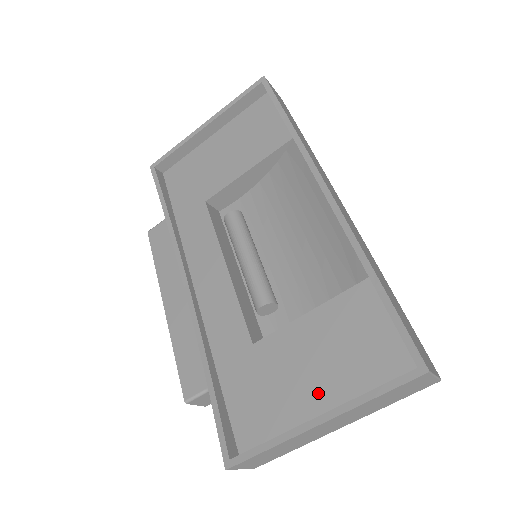
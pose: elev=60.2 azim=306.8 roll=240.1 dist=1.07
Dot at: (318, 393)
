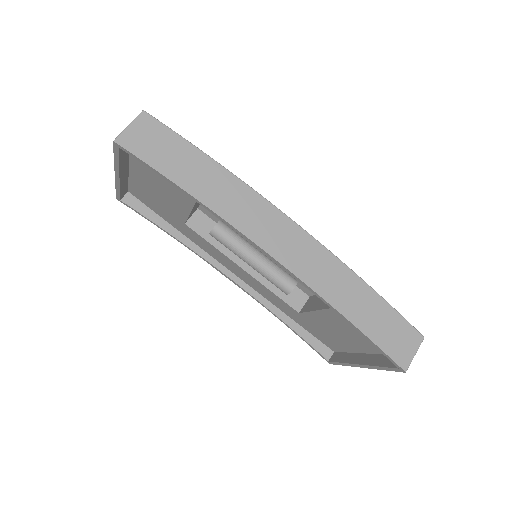
Dot at: (353, 344)
